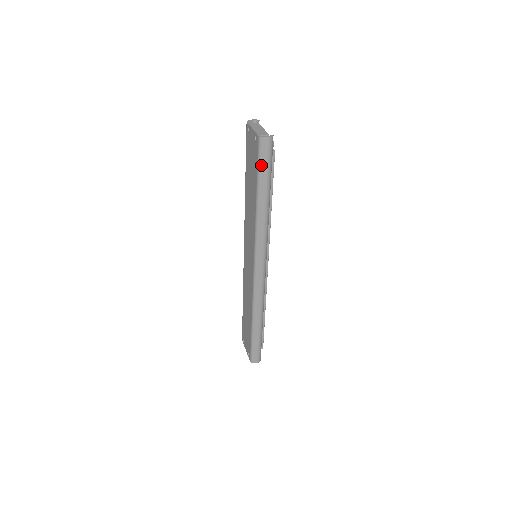
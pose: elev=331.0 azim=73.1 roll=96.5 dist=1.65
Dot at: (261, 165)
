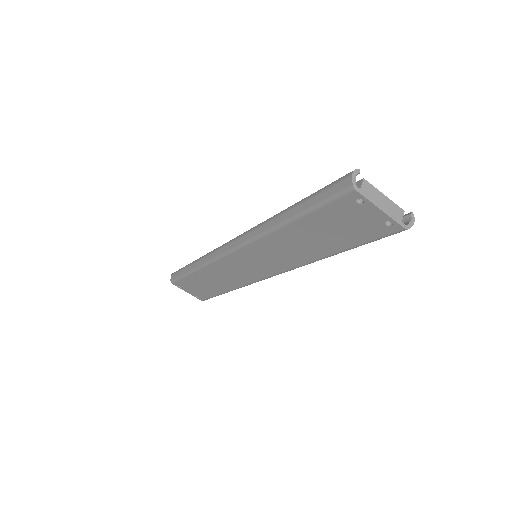
Dot at: (376, 240)
